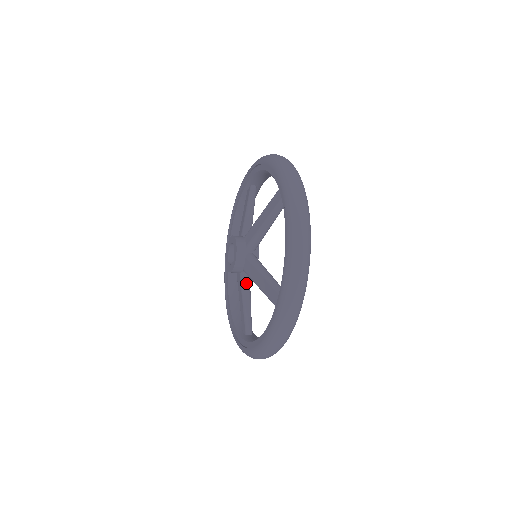
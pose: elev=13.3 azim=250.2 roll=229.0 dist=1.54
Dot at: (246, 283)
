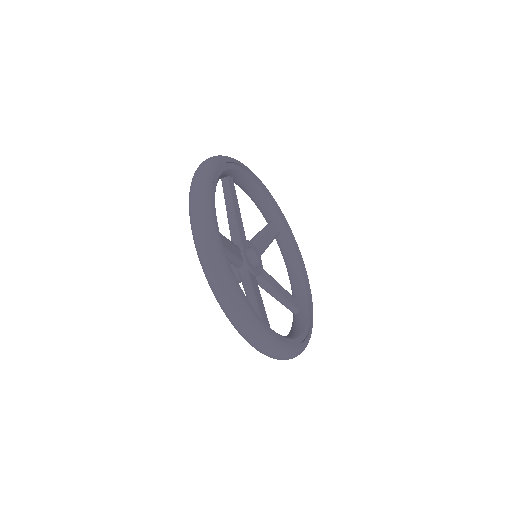
Dot at: (243, 278)
